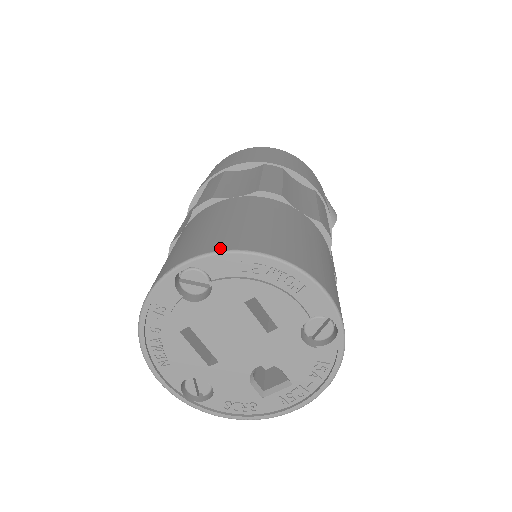
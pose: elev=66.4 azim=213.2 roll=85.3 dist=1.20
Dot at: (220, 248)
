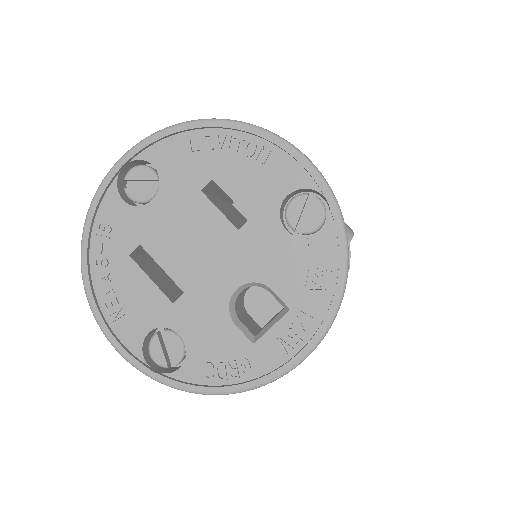
Dot at: (164, 131)
